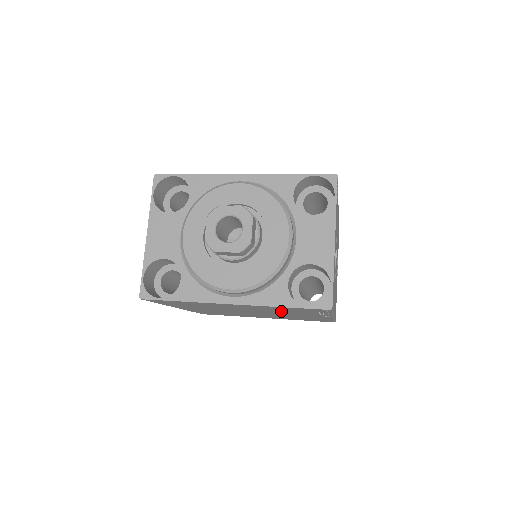
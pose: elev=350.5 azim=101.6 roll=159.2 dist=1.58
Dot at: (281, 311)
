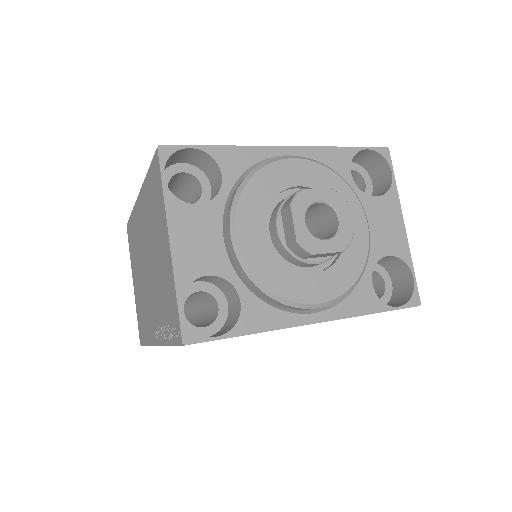
Dot at: occluded
